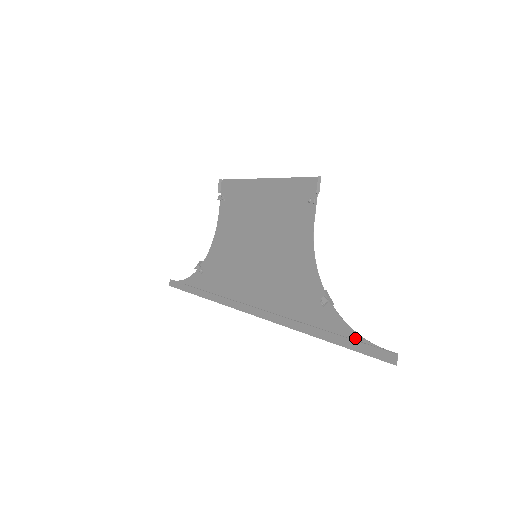
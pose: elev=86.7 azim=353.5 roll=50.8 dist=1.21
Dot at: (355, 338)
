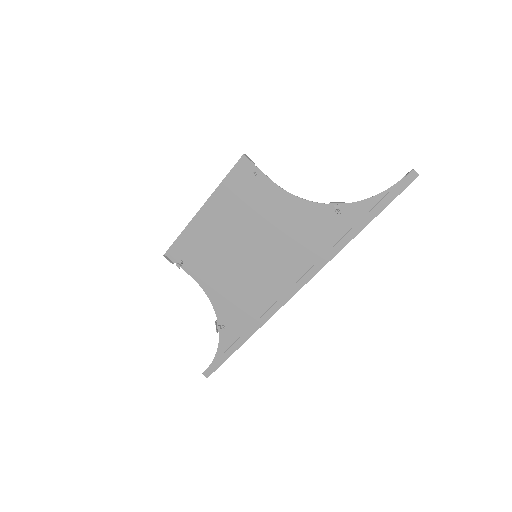
Dot at: (381, 198)
